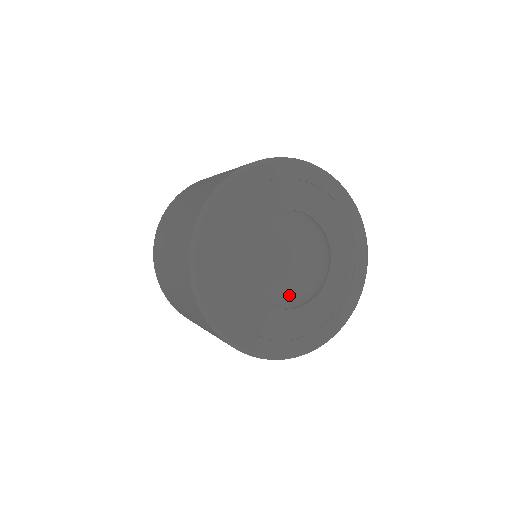
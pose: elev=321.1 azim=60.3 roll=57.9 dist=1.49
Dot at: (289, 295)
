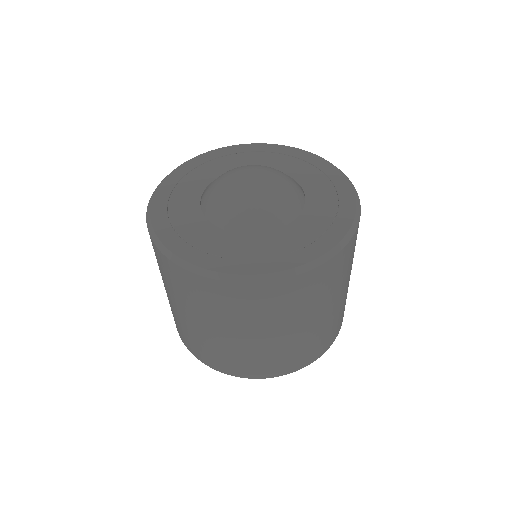
Dot at: (226, 204)
